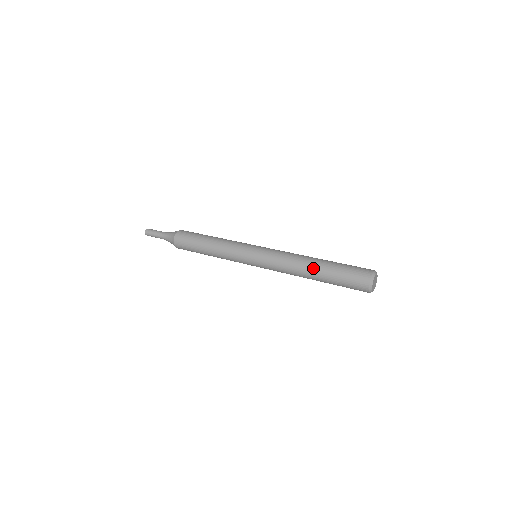
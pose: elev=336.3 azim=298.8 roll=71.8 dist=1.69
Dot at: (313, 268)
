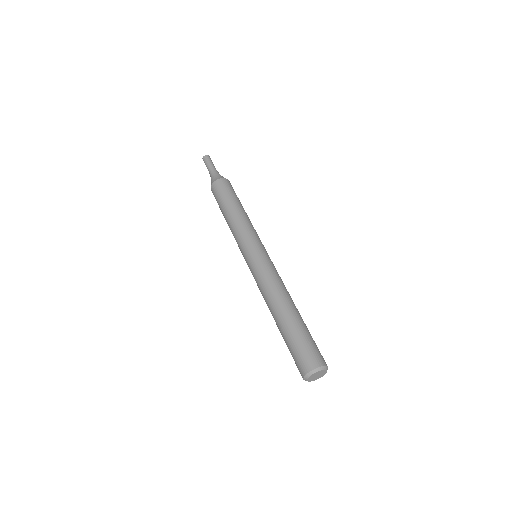
Dot at: (274, 319)
